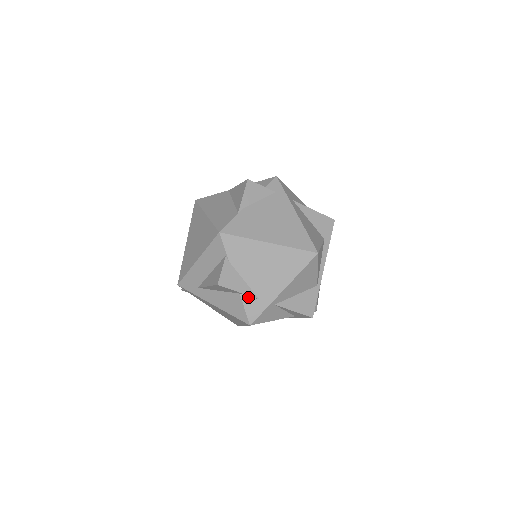
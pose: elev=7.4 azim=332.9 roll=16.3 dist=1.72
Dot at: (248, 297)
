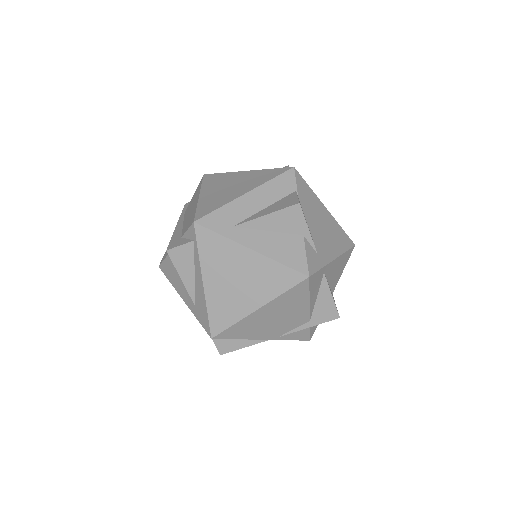
Dot at: (309, 244)
